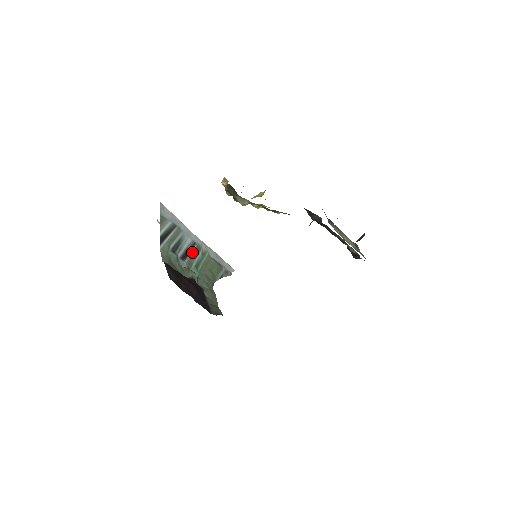
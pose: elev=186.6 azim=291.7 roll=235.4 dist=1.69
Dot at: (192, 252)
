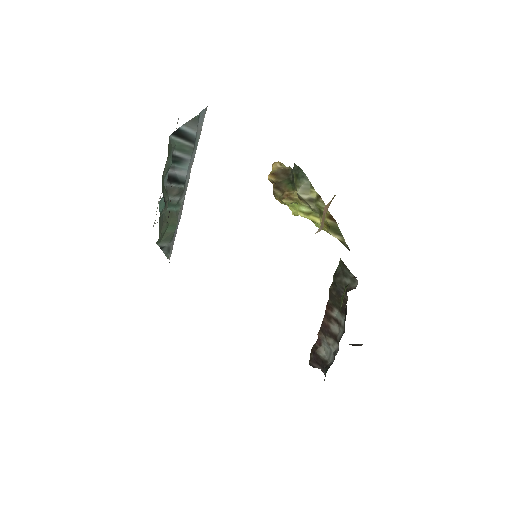
Dot at: (177, 186)
